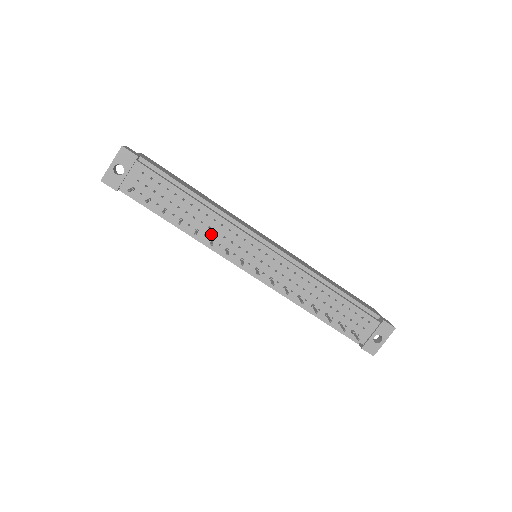
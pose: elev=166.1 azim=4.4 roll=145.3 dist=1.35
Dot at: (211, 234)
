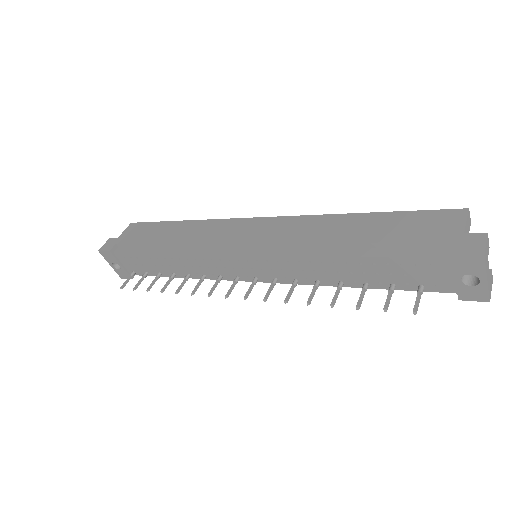
Dot at: (200, 271)
